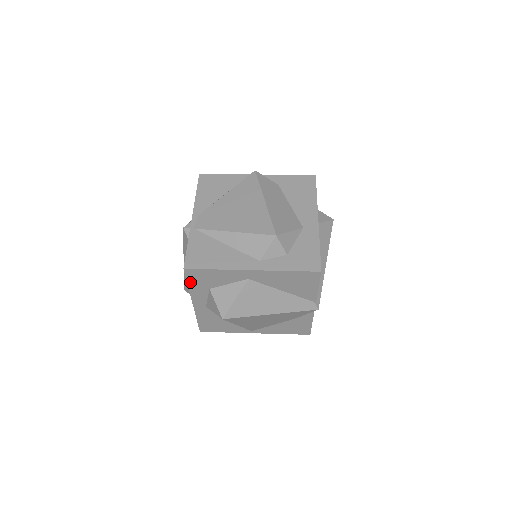
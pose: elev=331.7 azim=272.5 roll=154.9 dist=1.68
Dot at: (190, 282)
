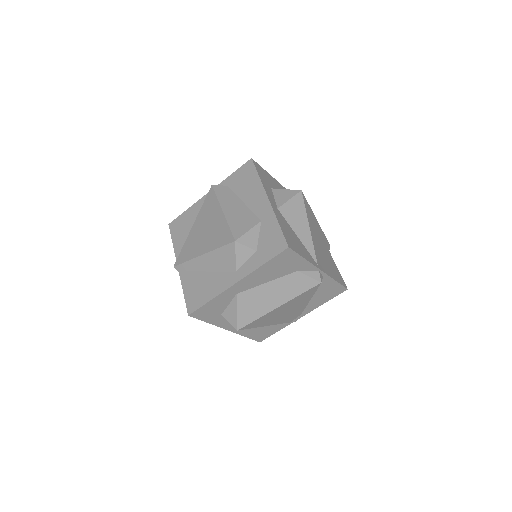
Dot at: (259, 174)
